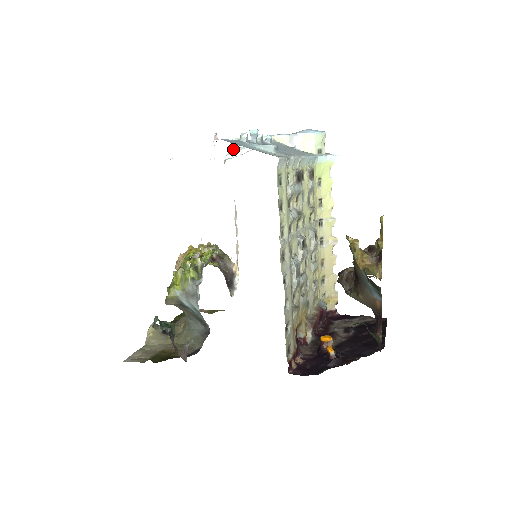
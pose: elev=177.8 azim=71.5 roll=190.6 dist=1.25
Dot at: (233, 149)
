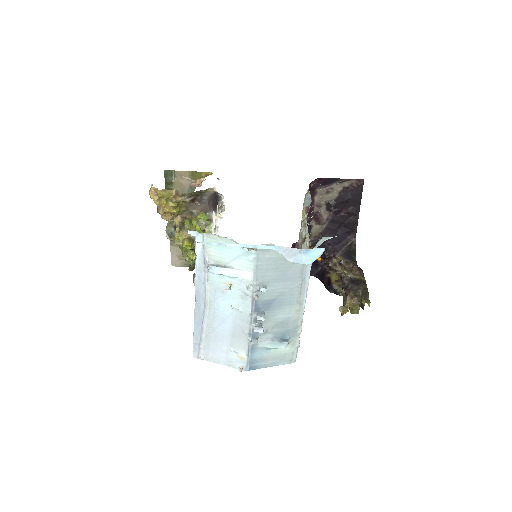
Dot at: (216, 274)
